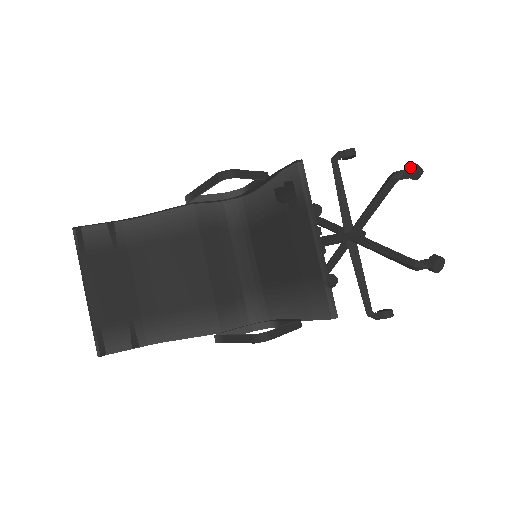
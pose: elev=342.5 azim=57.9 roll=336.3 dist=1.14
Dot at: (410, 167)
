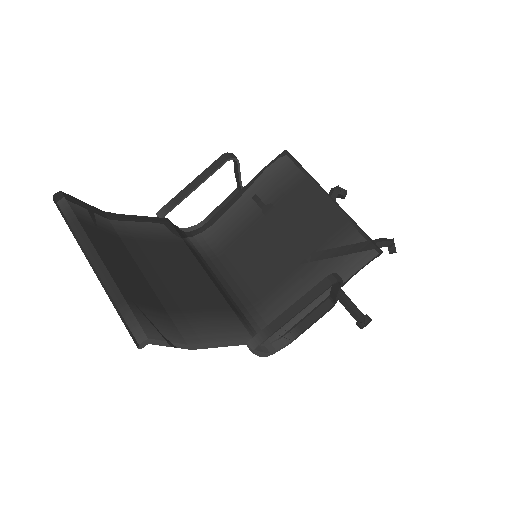
Dot at: occluded
